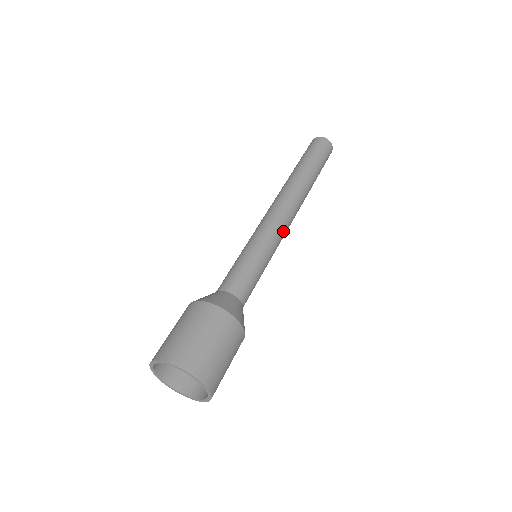
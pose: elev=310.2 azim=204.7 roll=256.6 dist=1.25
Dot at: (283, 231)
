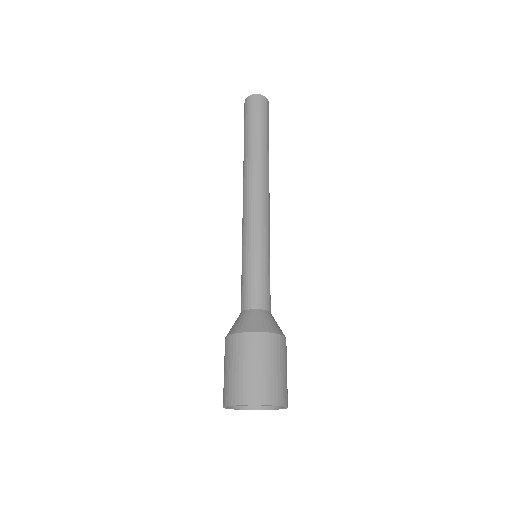
Dot at: (265, 217)
